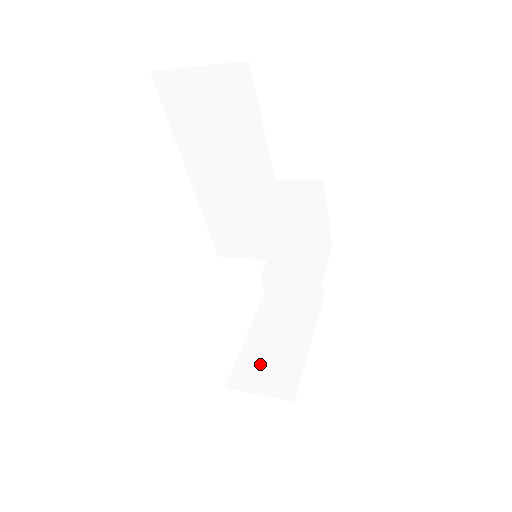
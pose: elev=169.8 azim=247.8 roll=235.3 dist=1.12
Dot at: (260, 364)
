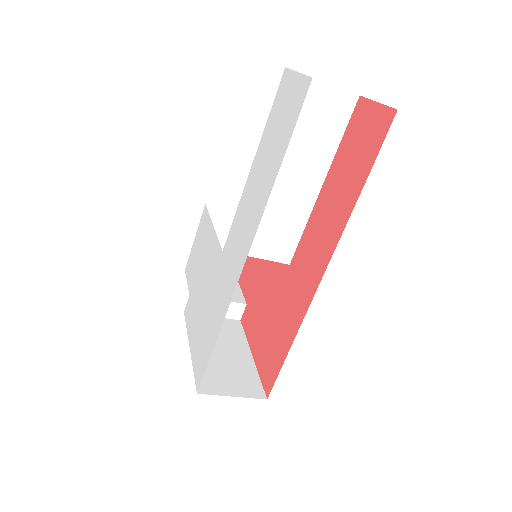
Dot at: (218, 372)
